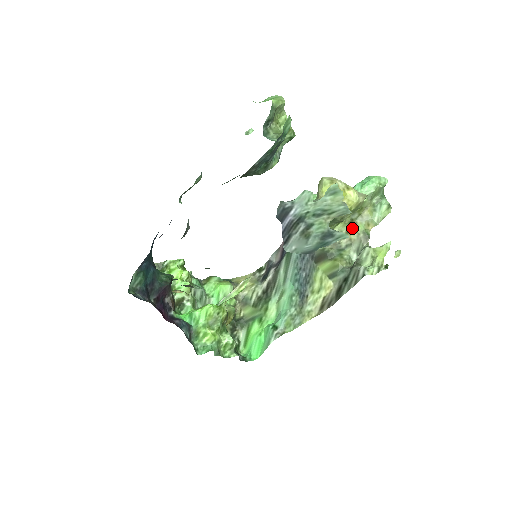
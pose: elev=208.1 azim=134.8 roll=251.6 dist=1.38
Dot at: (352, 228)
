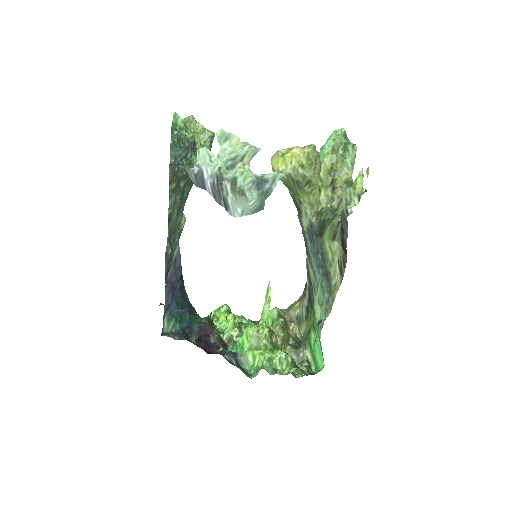
Dot at: (335, 186)
